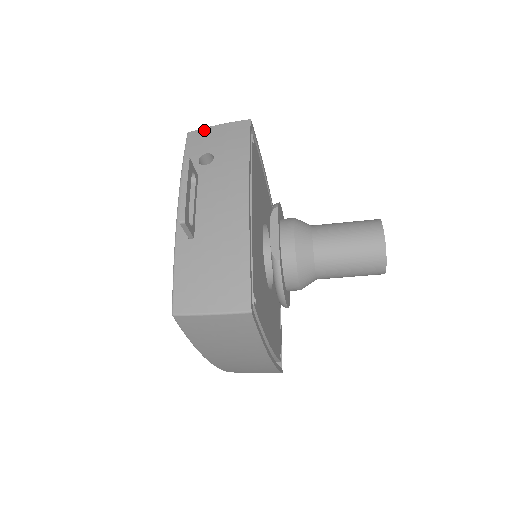
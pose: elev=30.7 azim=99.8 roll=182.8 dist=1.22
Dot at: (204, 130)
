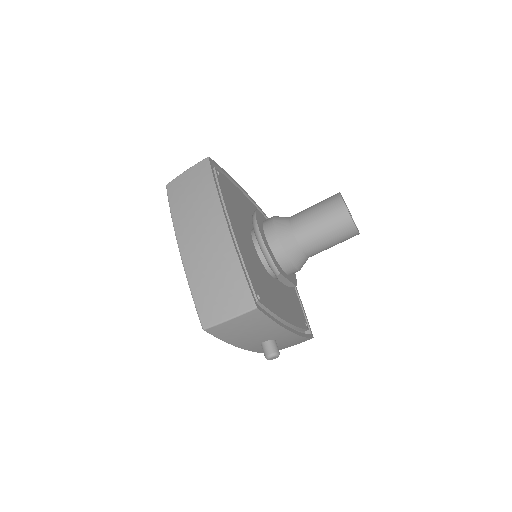
Dot at: occluded
